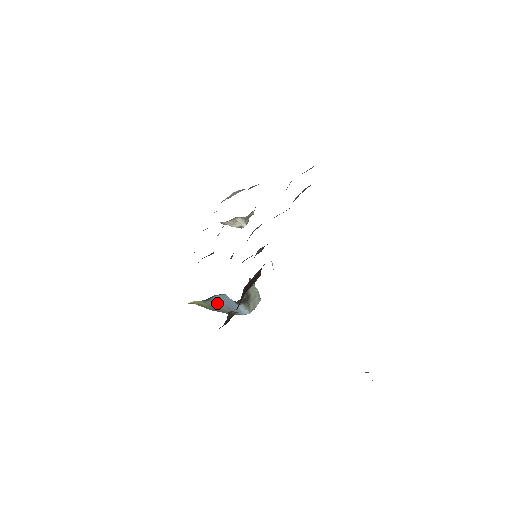
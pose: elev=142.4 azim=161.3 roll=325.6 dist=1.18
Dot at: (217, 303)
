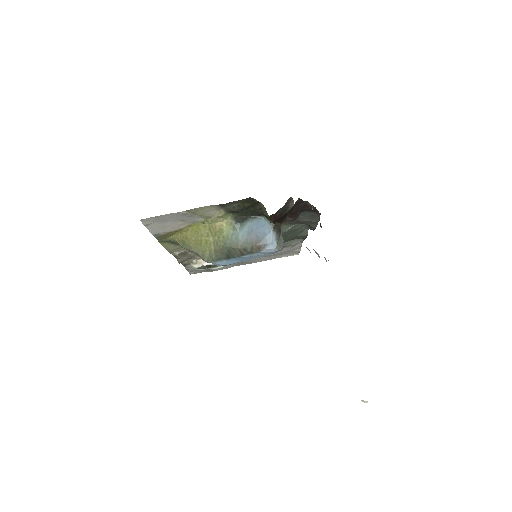
Dot at: (245, 231)
